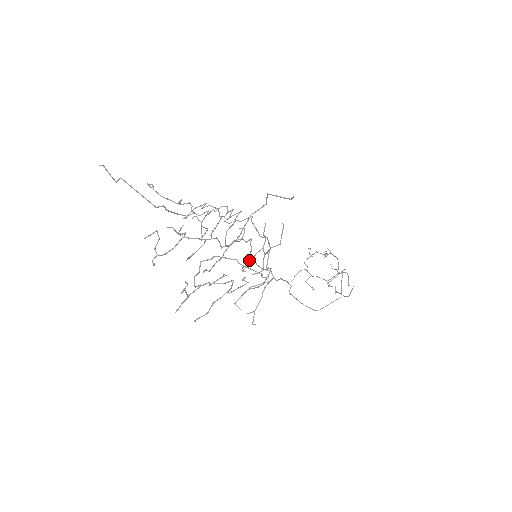
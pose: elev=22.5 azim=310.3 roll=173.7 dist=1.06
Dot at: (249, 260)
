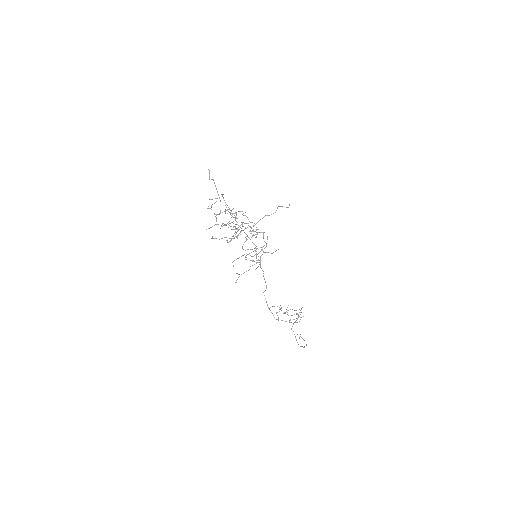
Dot at: (252, 249)
